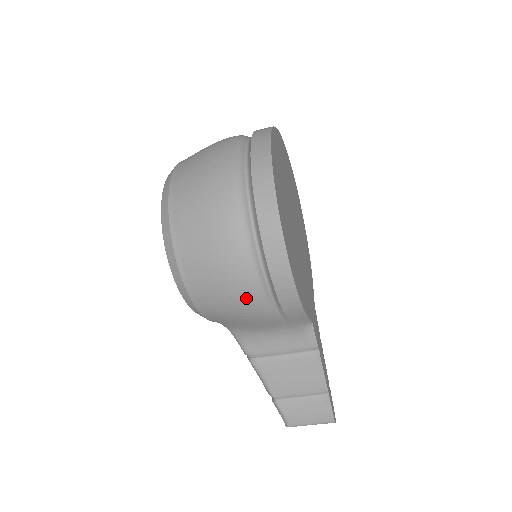
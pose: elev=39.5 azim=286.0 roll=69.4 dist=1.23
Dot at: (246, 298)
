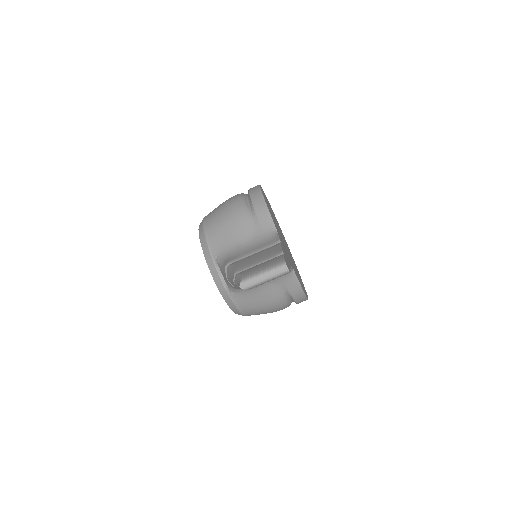
Dot at: (233, 205)
